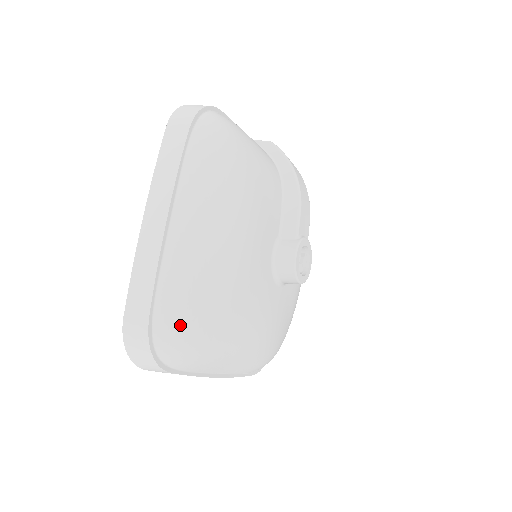
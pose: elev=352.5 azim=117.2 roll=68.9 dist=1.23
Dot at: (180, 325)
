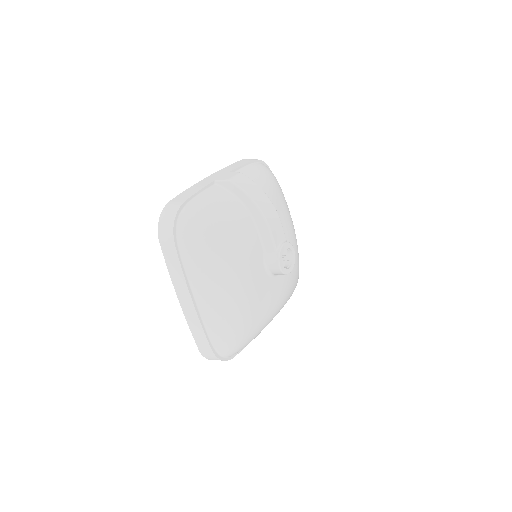
Dot at: (230, 345)
